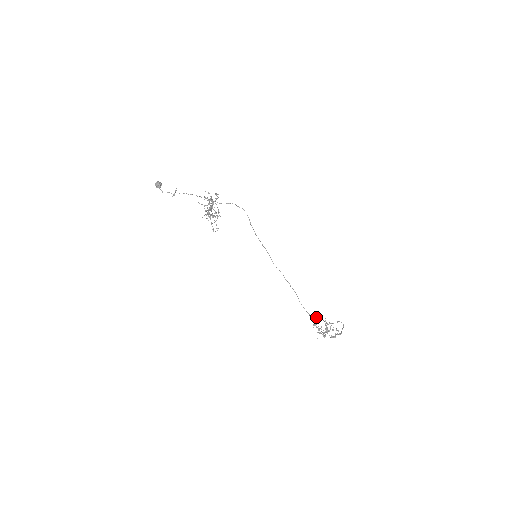
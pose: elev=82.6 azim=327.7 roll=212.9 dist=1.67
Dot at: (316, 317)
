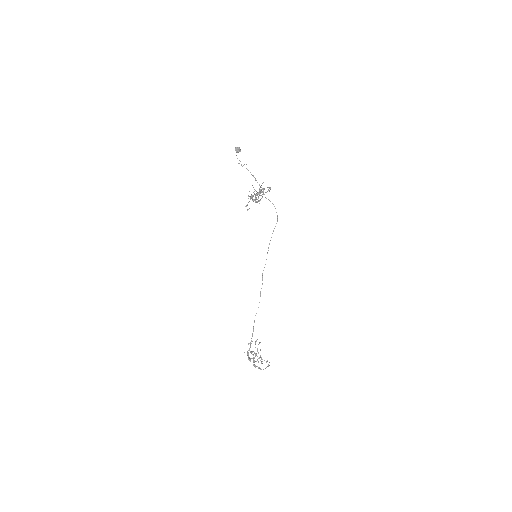
Dot at: (256, 340)
